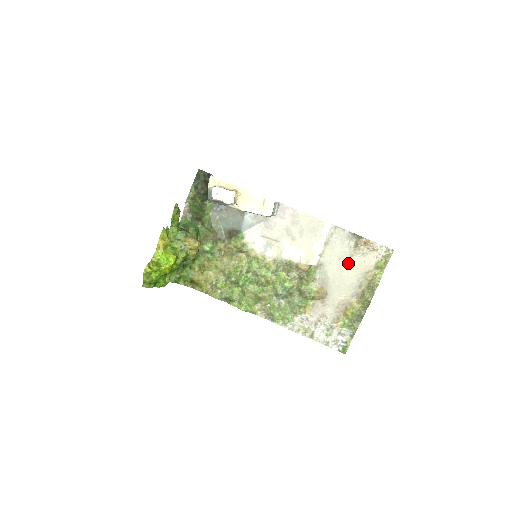
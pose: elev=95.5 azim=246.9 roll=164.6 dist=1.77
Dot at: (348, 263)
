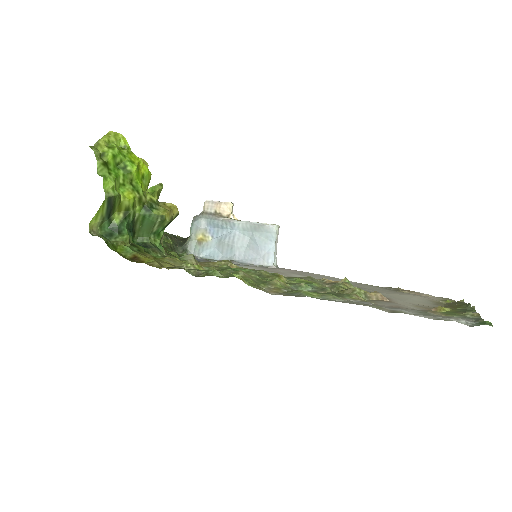
Dot at: (399, 293)
